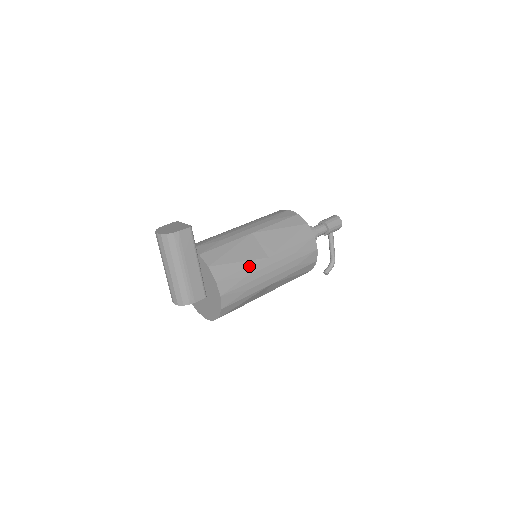
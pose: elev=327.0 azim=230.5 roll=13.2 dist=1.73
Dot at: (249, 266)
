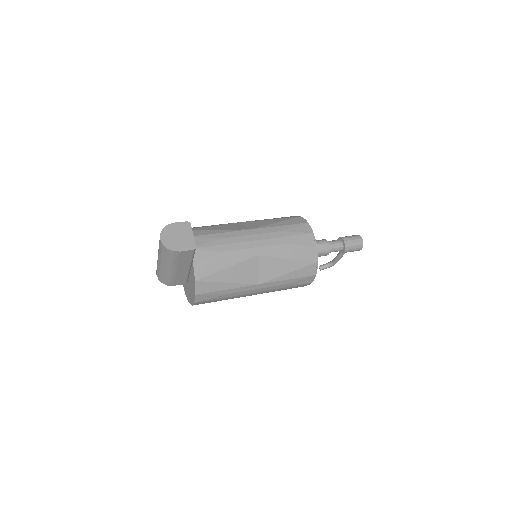
Dot at: (234, 288)
